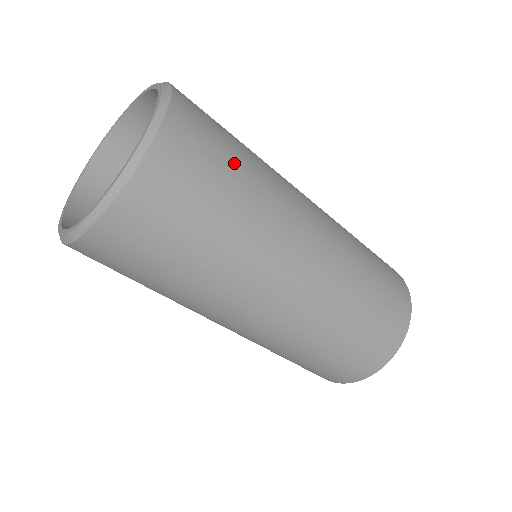
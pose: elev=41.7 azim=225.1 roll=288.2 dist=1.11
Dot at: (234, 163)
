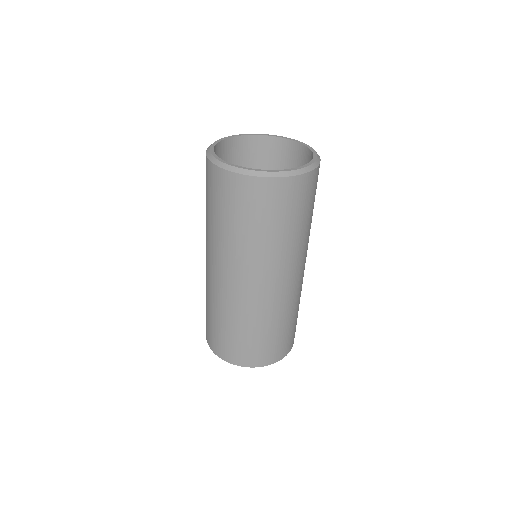
Dot at: (312, 210)
